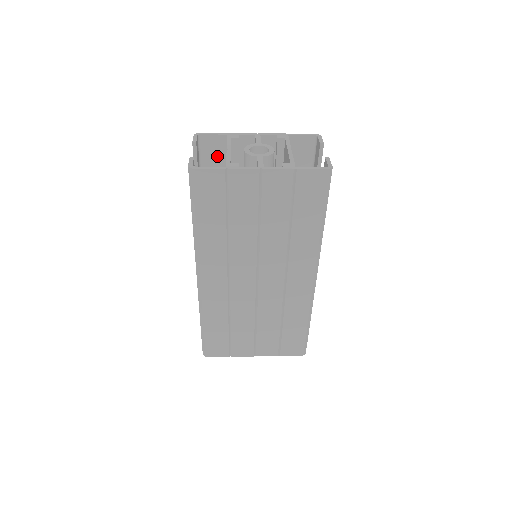
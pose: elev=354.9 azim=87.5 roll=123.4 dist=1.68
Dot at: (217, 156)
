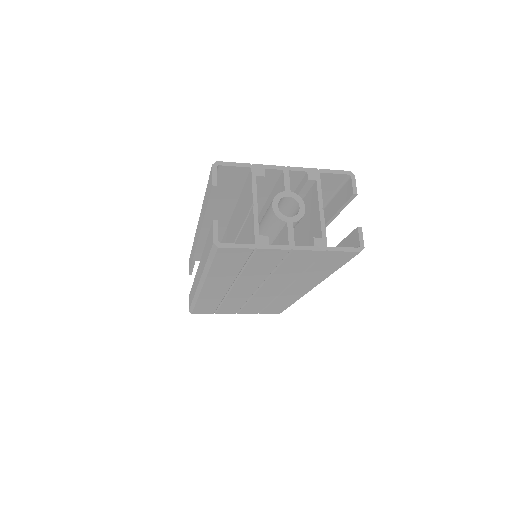
Dot at: (234, 180)
